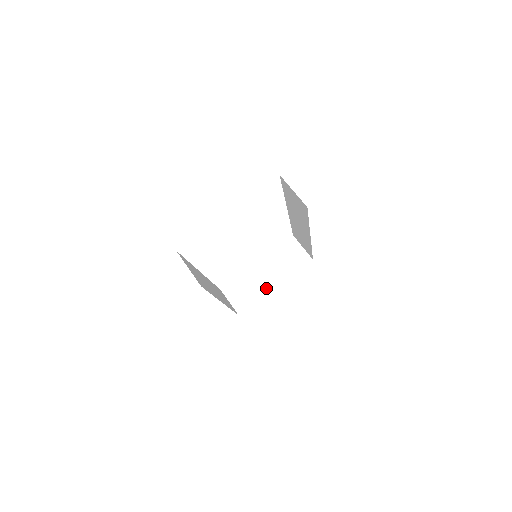
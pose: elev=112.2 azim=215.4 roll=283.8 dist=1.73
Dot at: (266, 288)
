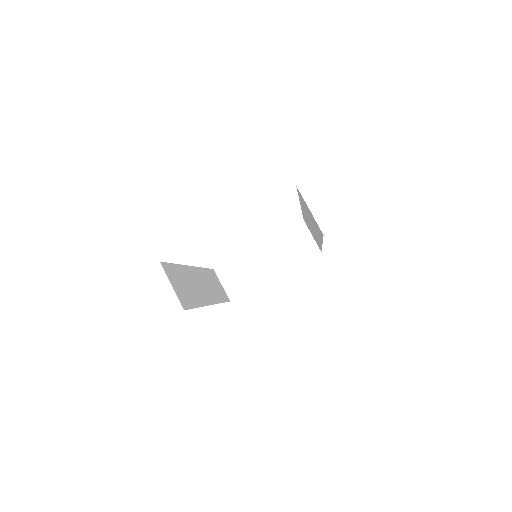
Dot at: (264, 276)
